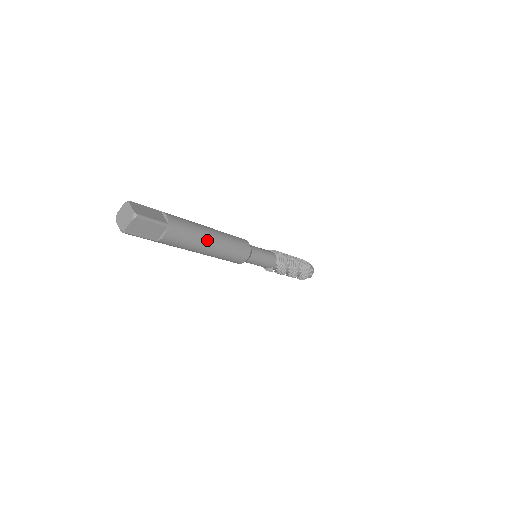
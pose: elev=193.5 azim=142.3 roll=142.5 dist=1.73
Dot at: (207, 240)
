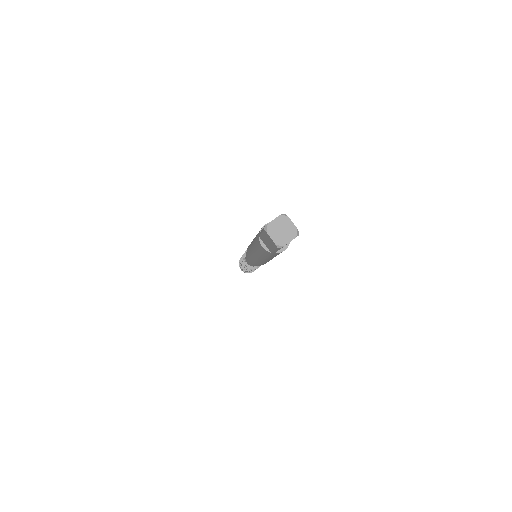
Dot at: occluded
